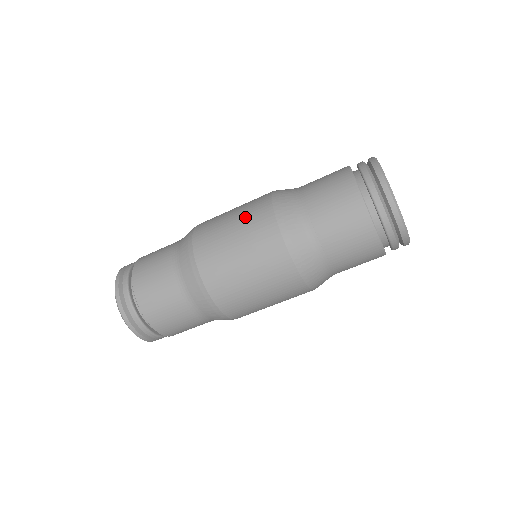
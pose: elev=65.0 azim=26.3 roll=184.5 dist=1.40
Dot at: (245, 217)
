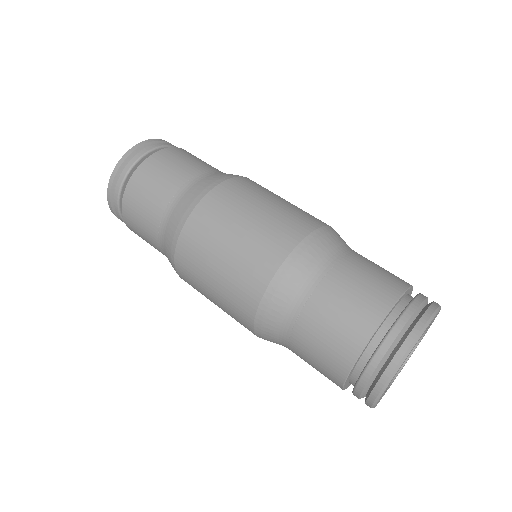
Dot at: (285, 211)
